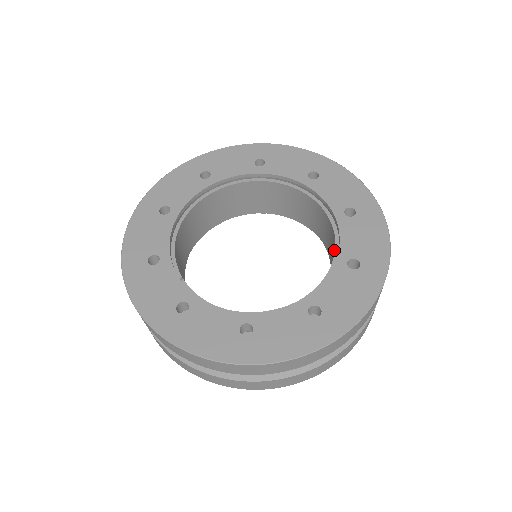
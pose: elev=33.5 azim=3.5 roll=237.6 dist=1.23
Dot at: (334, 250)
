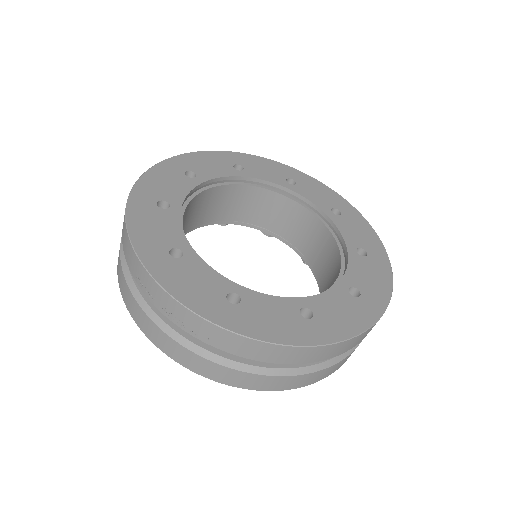
Dot at: (331, 245)
